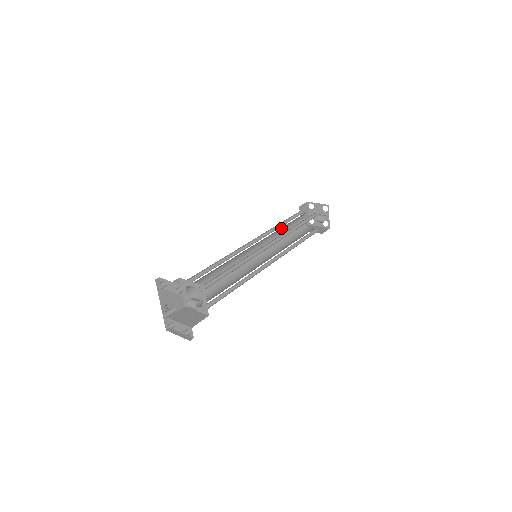
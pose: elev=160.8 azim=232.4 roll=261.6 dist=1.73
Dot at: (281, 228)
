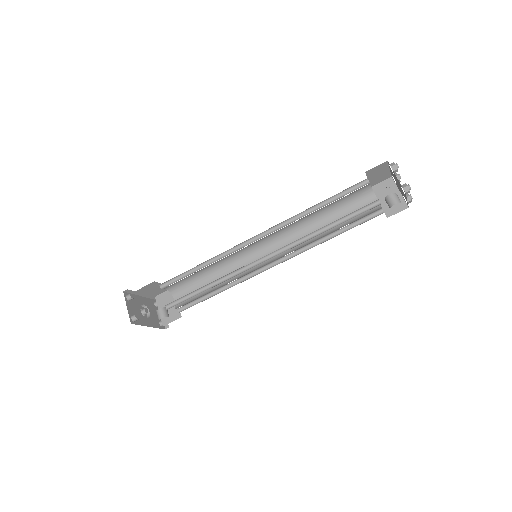
Dot at: occluded
